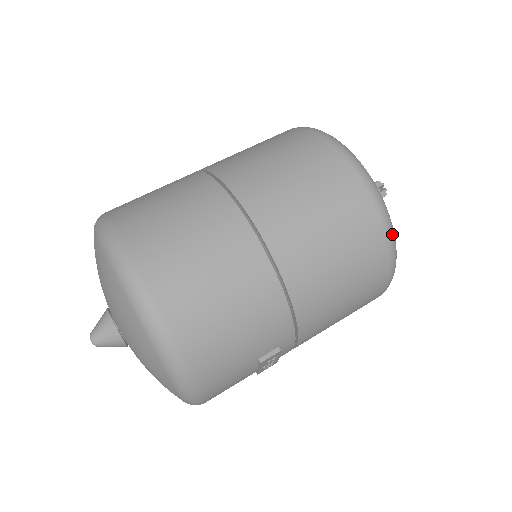
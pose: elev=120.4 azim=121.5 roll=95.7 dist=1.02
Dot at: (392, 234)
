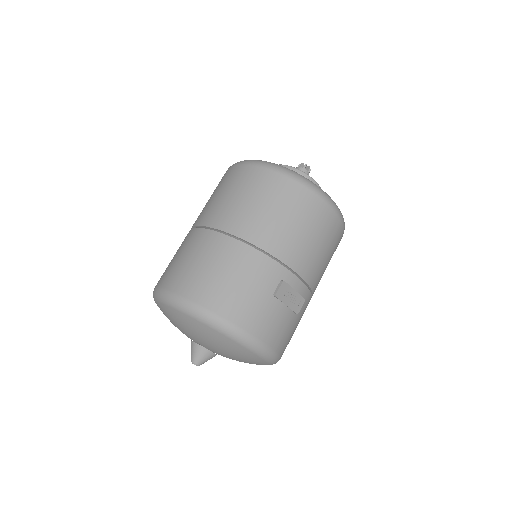
Dot at: (295, 175)
